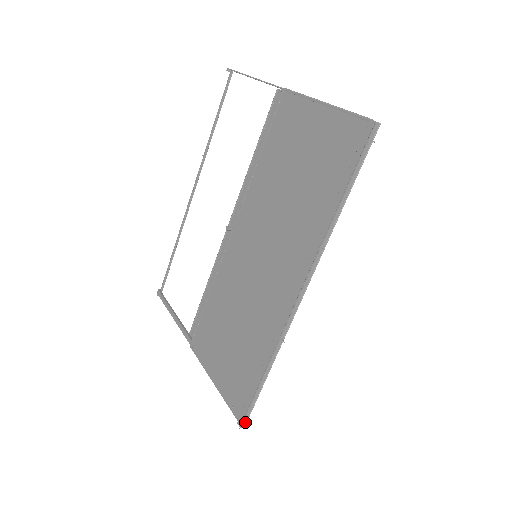
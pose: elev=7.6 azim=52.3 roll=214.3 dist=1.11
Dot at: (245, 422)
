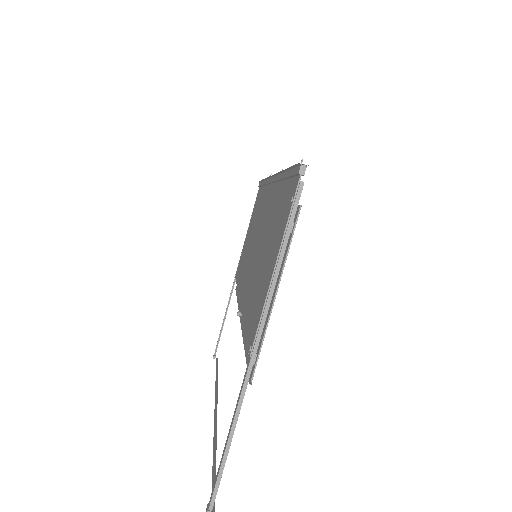
Dot at: (304, 166)
